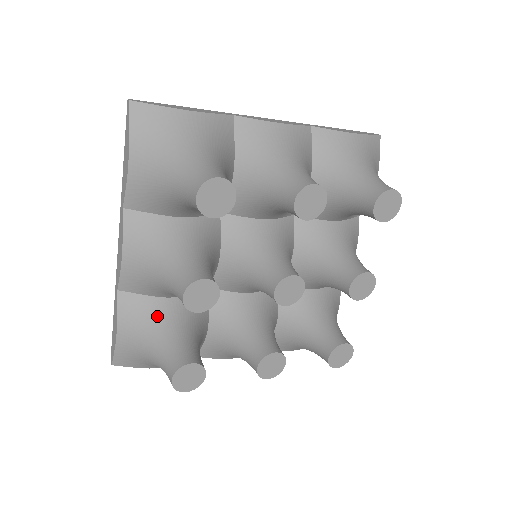
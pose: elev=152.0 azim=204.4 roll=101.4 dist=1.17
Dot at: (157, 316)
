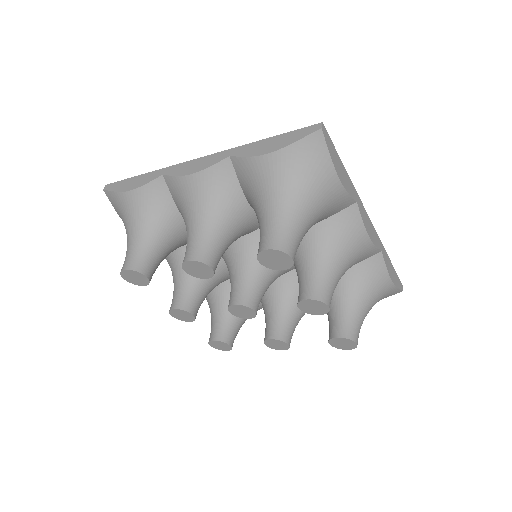
Dot at: (163, 219)
